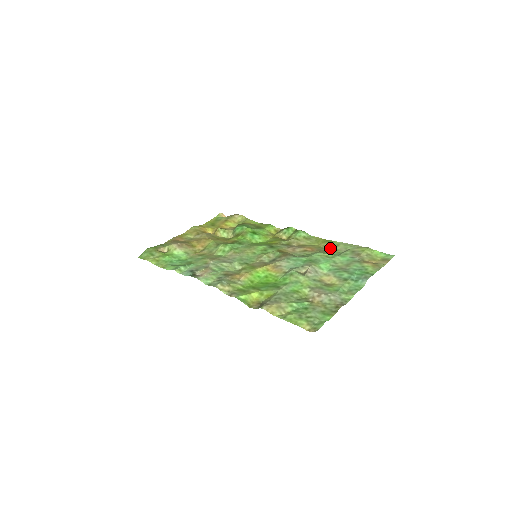
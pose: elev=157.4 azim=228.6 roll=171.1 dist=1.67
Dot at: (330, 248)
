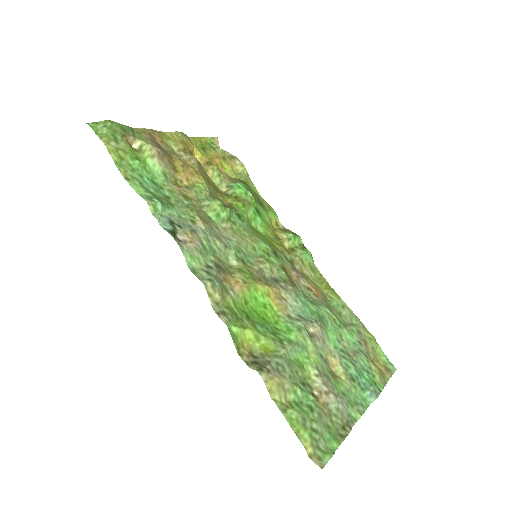
Dot at: (335, 305)
